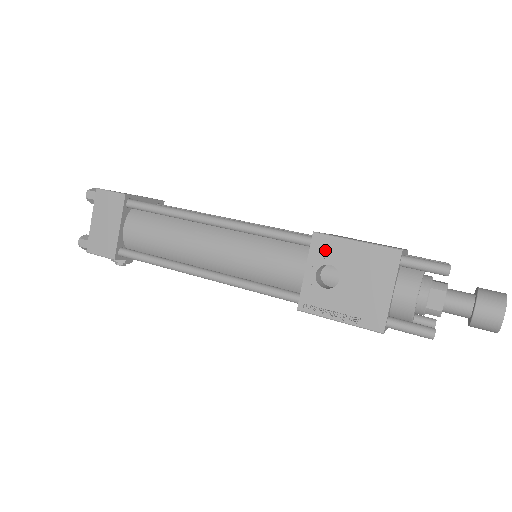
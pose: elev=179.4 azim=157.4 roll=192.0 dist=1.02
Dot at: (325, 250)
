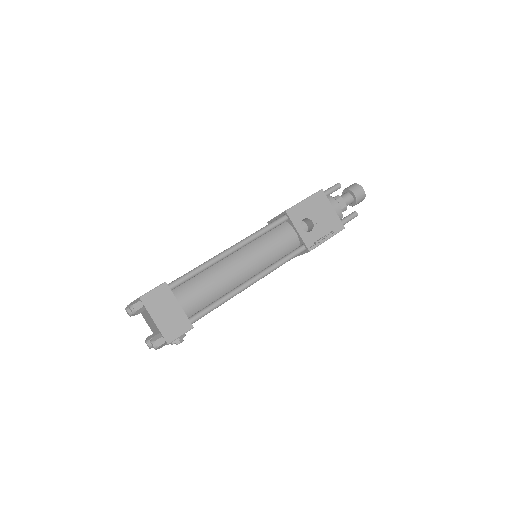
Dot at: (297, 214)
